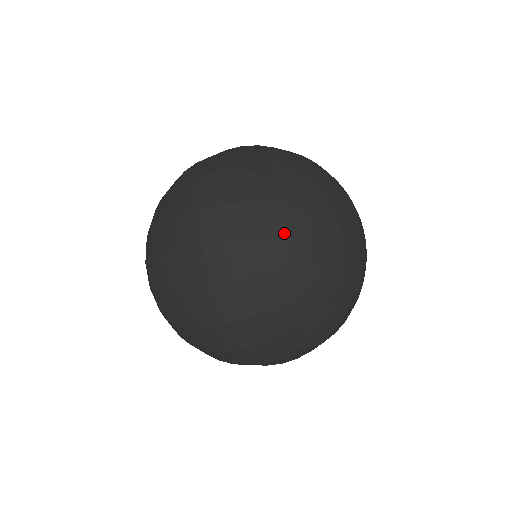
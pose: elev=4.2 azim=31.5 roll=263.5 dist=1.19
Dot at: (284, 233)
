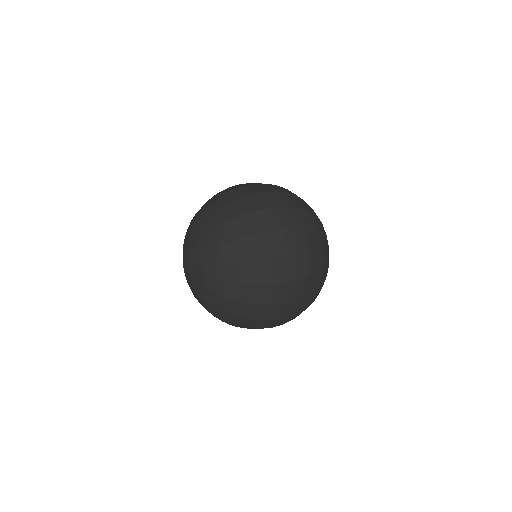
Dot at: occluded
